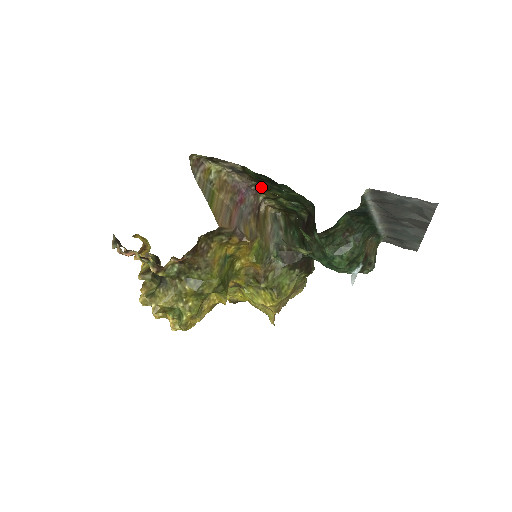
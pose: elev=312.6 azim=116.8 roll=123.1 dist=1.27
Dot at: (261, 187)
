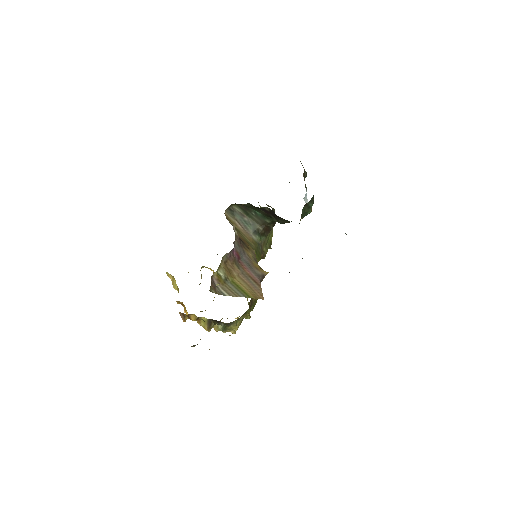
Dot at: occluded
